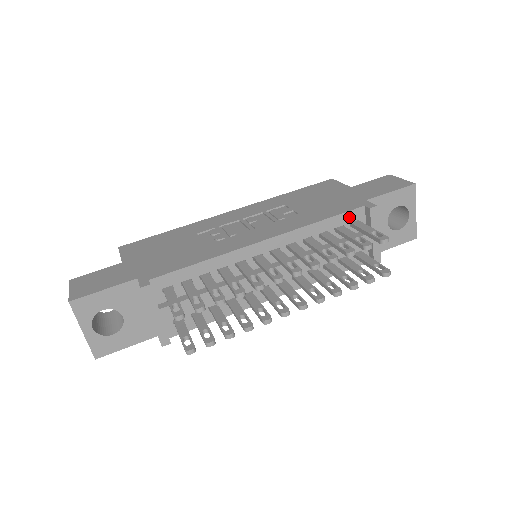
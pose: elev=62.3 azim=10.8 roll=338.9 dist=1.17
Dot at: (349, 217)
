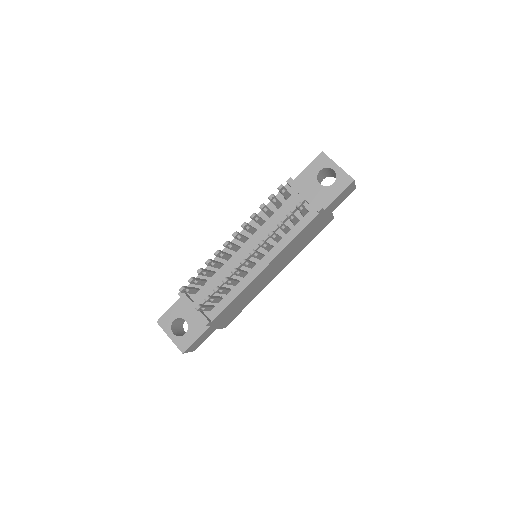
Dot at: (281, 196)
